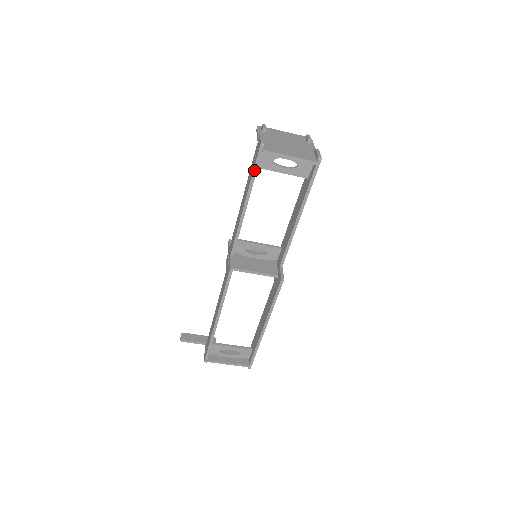
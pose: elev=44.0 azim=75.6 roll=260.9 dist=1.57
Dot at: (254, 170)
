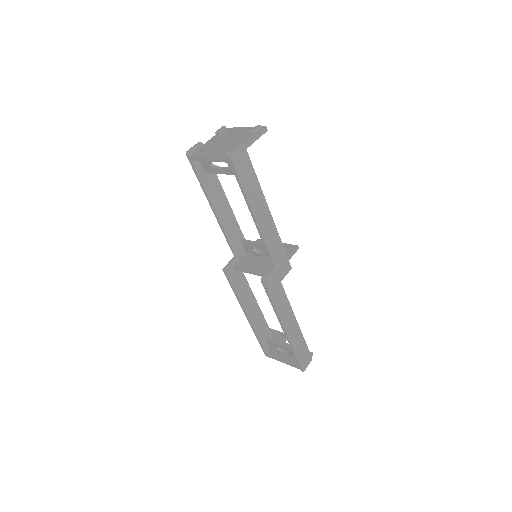
Dot at: (197, 177)
